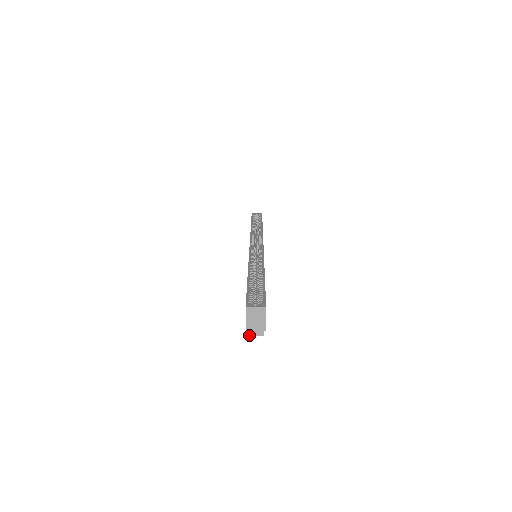
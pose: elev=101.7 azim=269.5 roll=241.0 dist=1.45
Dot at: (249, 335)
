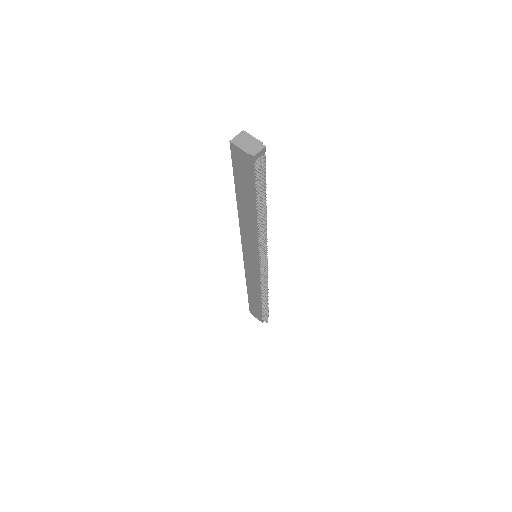
Dot at: (254, 155)
